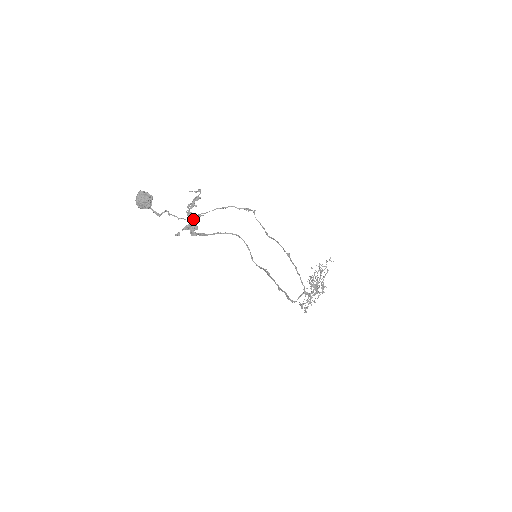
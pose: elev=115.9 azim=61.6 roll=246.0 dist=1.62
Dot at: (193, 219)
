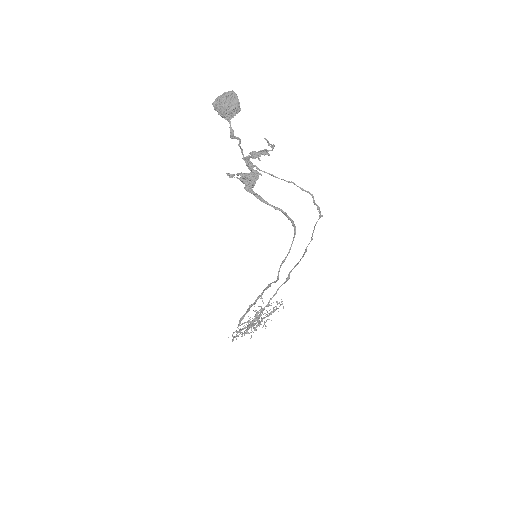
Dot at: occluded
